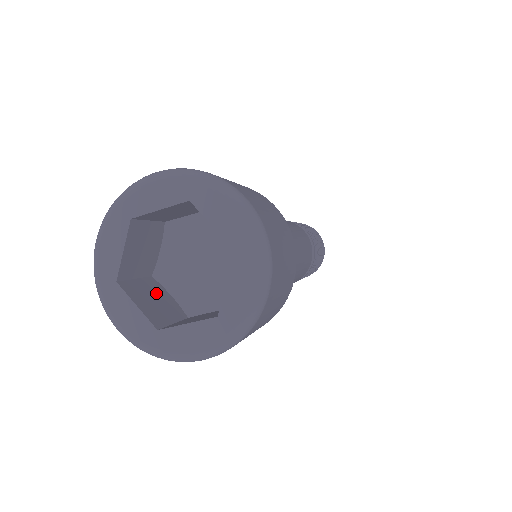
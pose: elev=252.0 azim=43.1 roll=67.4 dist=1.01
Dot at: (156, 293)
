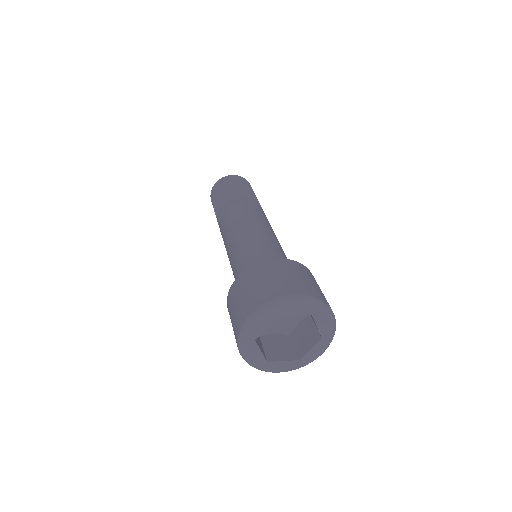
Dot at: occluded
